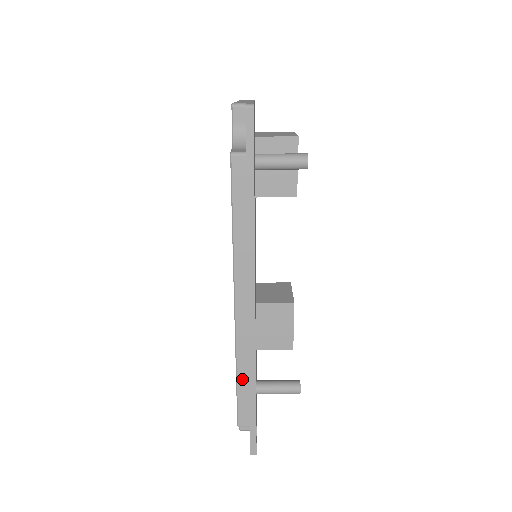
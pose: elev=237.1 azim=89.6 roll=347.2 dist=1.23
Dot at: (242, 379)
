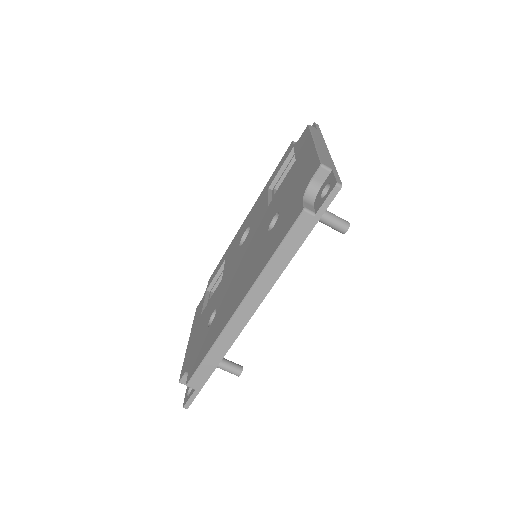
Dot at: (210, 357)
